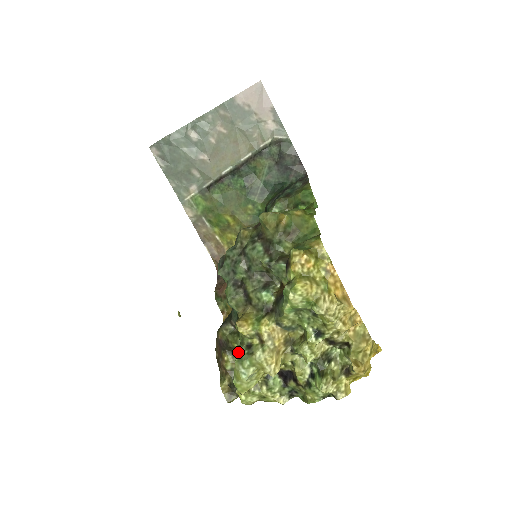
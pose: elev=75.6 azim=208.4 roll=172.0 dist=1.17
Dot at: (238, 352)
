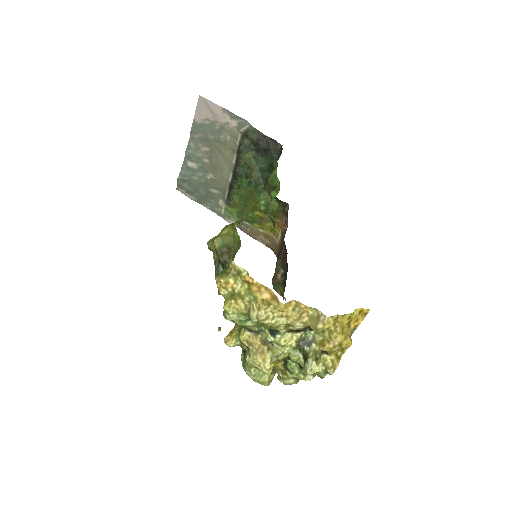
Dot at: (241, 358)
